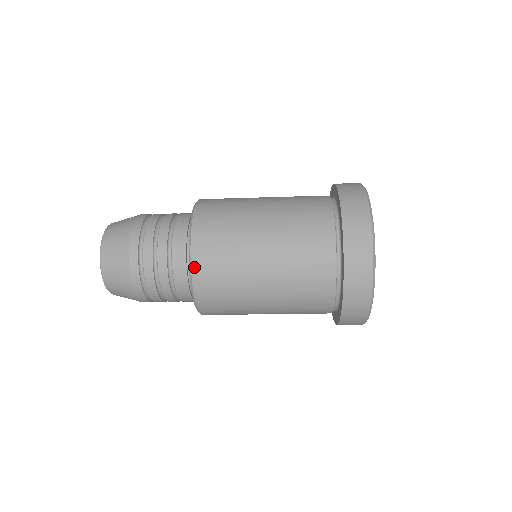
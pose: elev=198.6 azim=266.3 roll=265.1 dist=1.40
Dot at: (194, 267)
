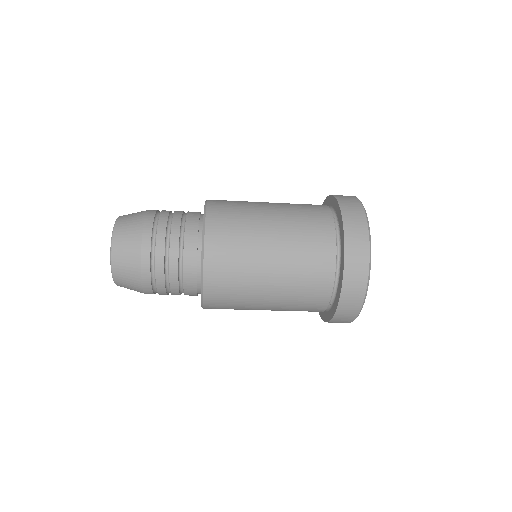
Dot at: (206, 287)
